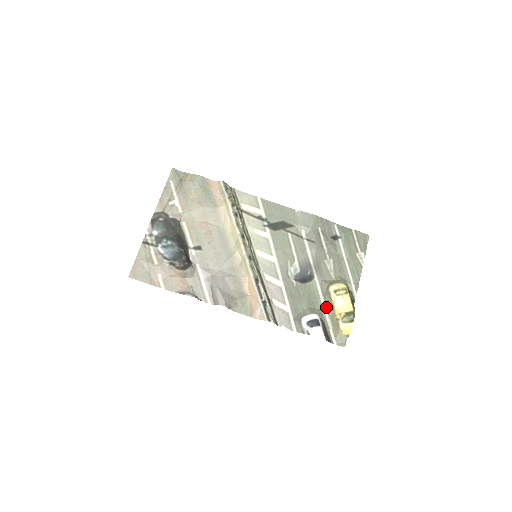
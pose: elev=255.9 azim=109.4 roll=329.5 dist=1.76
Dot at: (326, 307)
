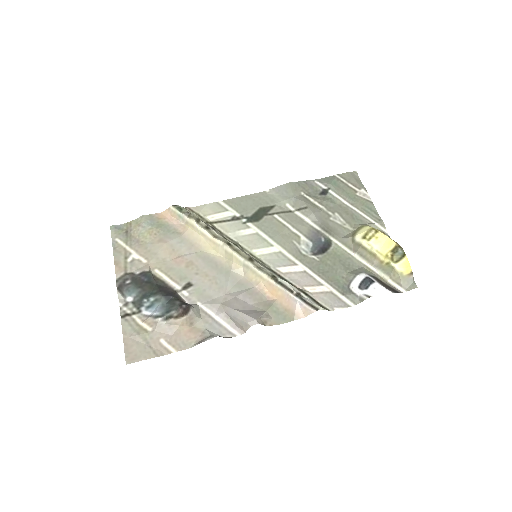
Dot at: (366, 261)
